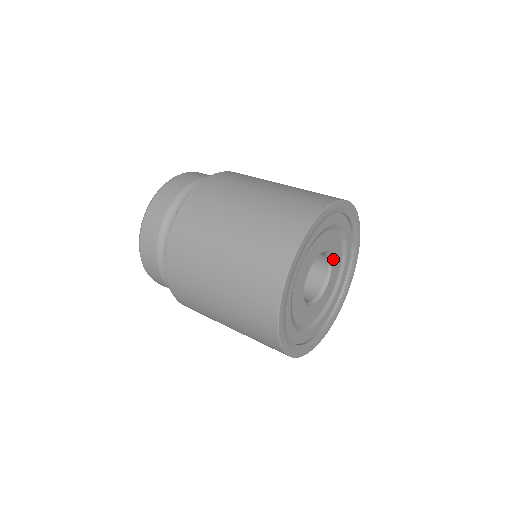
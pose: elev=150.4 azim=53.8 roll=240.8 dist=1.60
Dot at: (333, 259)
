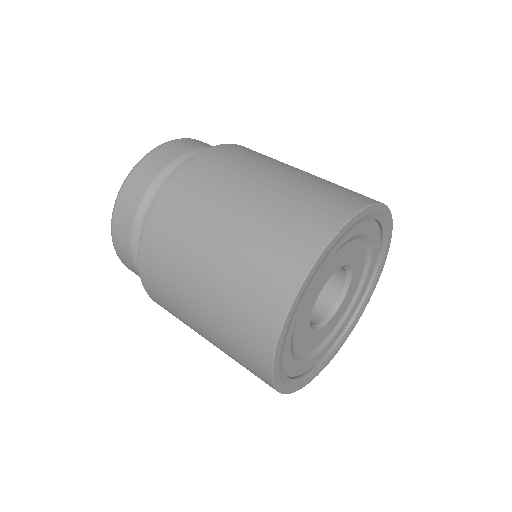
Dot at: (353, 269)
